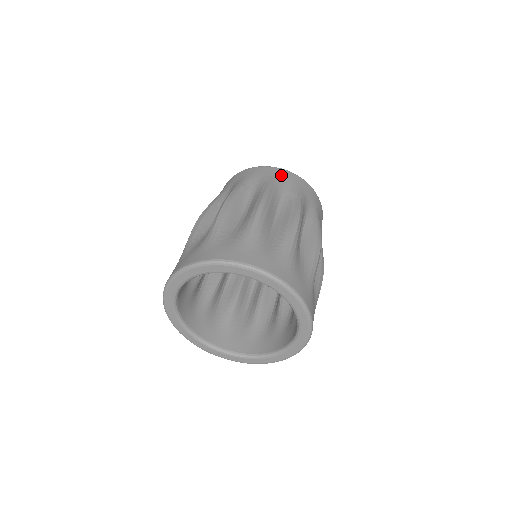
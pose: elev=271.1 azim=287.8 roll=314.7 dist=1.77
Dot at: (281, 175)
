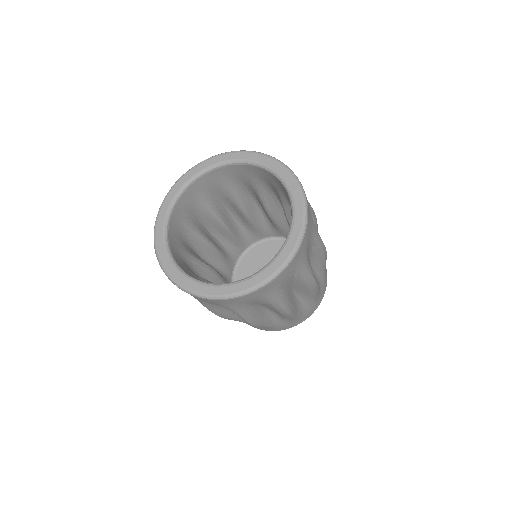
Dot at: occluded
